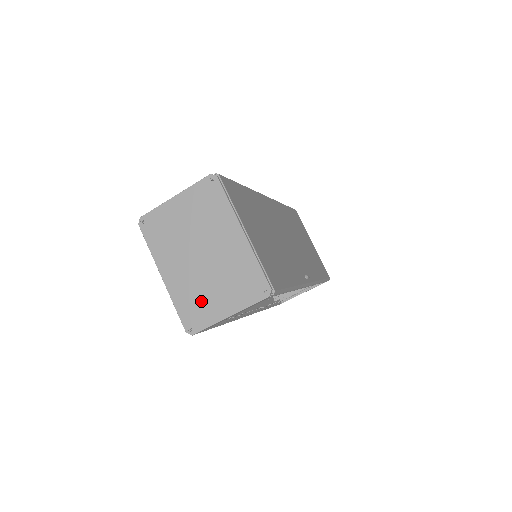
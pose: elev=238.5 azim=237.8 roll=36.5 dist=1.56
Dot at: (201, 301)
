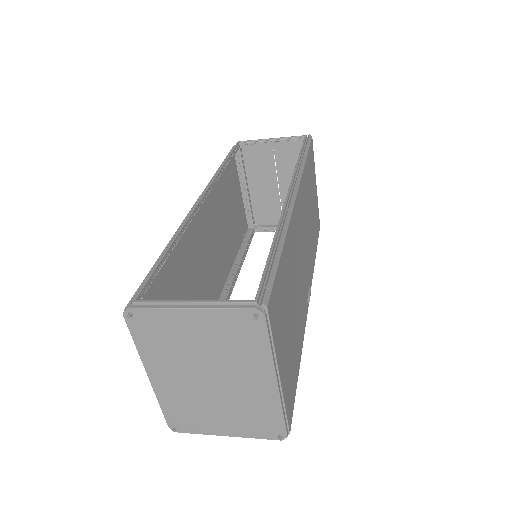
Dot at: (196, 414)
